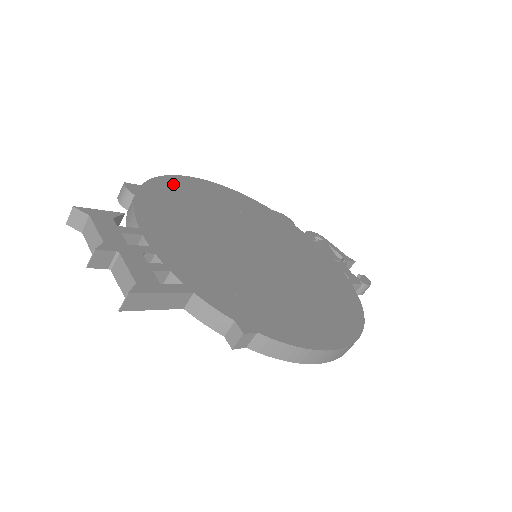
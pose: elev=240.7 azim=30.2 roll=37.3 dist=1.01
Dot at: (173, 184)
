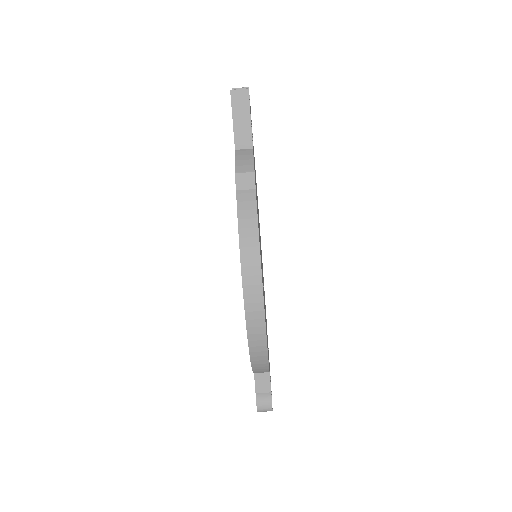
Dot at: occluded
